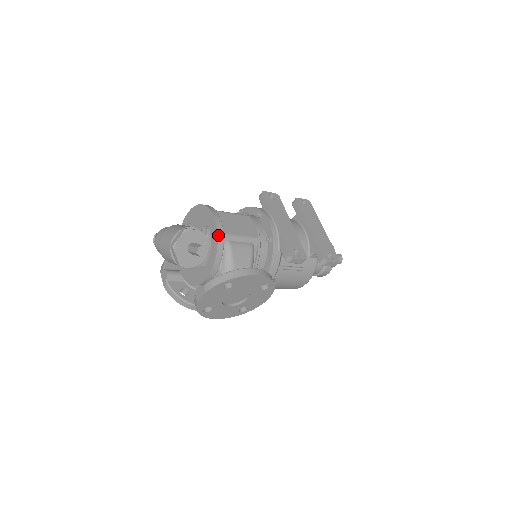
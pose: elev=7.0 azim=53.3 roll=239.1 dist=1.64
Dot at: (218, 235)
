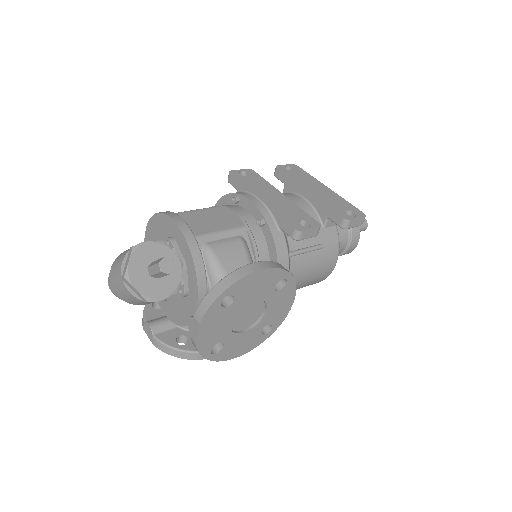
Dot at: (186, 240)
